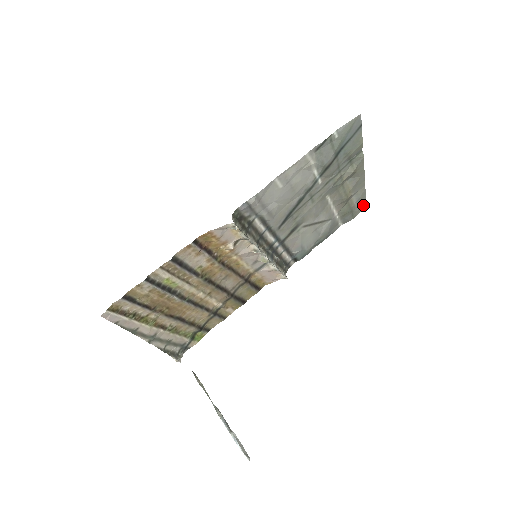
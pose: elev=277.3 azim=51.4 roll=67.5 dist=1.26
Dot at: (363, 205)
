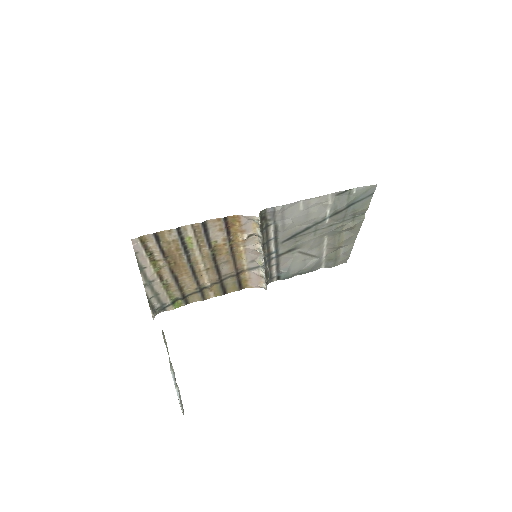
Dot at: (345, 259)
